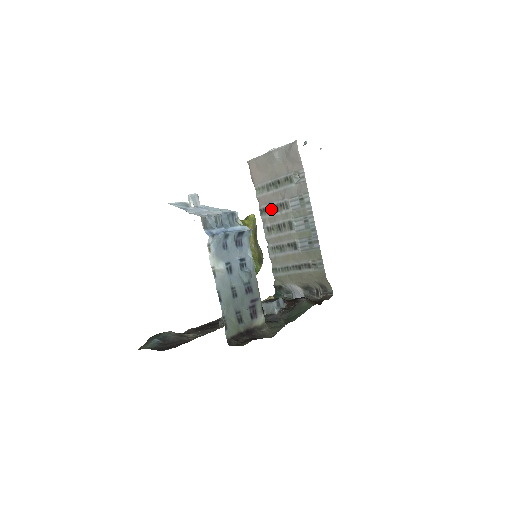
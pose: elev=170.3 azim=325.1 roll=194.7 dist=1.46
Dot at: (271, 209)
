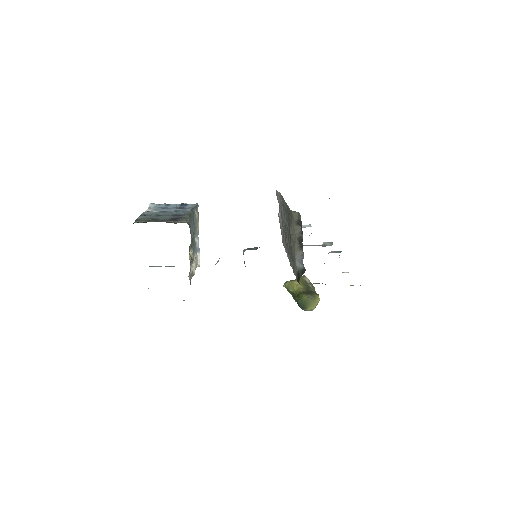
Dot at: (285, 241)
